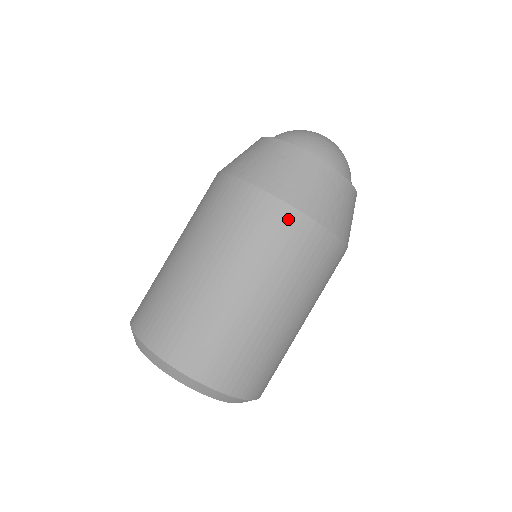
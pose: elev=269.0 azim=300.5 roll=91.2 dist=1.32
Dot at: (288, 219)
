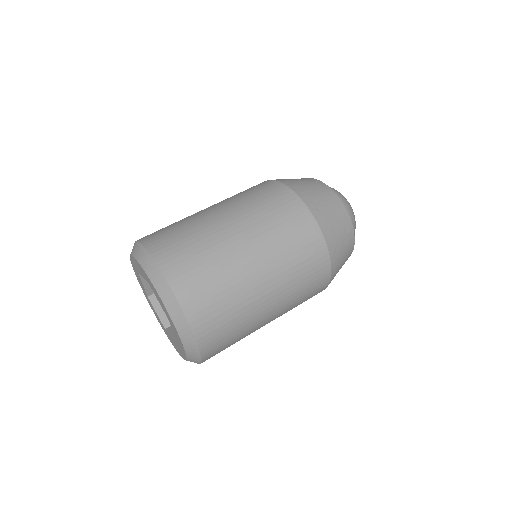
Dot at: (308, 226)
